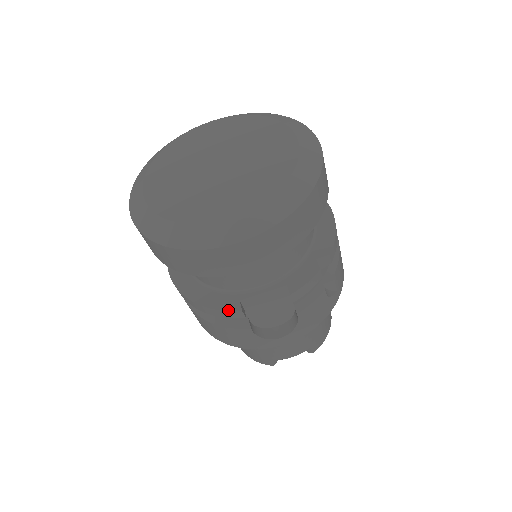
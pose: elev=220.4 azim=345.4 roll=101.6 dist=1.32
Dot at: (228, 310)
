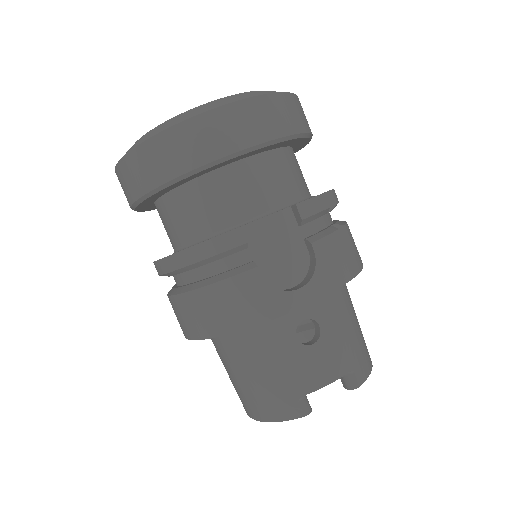
Dot at: occluded
